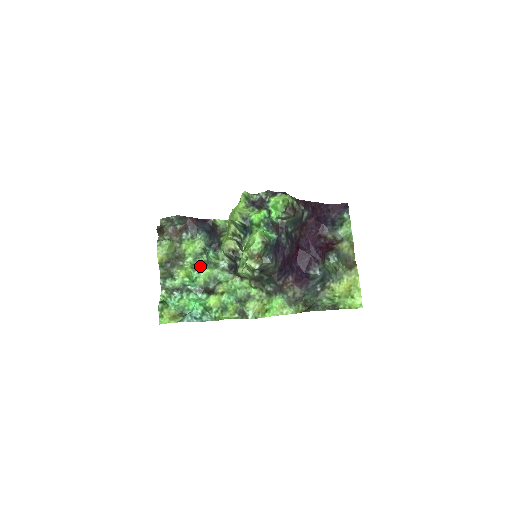
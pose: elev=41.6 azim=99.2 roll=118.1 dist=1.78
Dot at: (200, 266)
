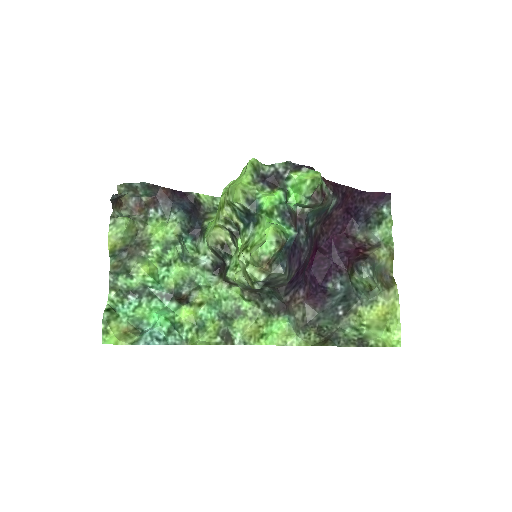
Dot at: (171, 260)
